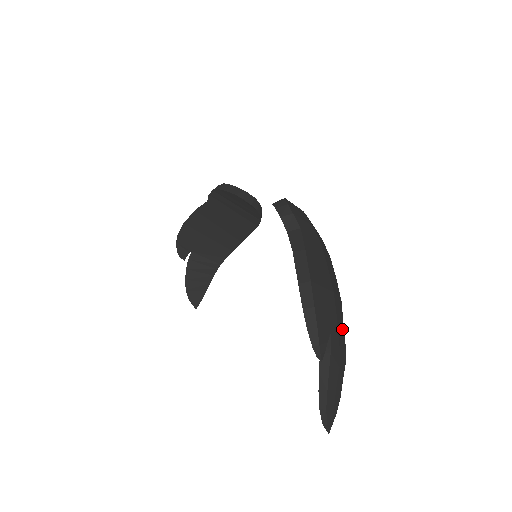
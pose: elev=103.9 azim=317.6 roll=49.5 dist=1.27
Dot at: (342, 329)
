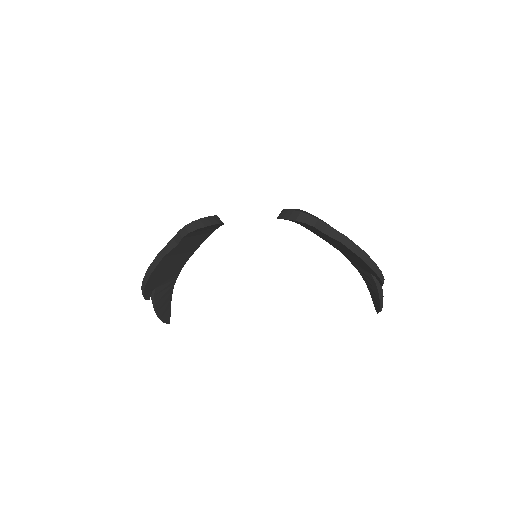
Dot at: occluded
